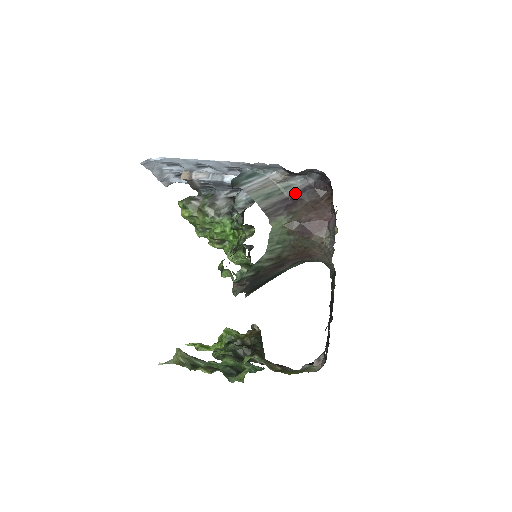
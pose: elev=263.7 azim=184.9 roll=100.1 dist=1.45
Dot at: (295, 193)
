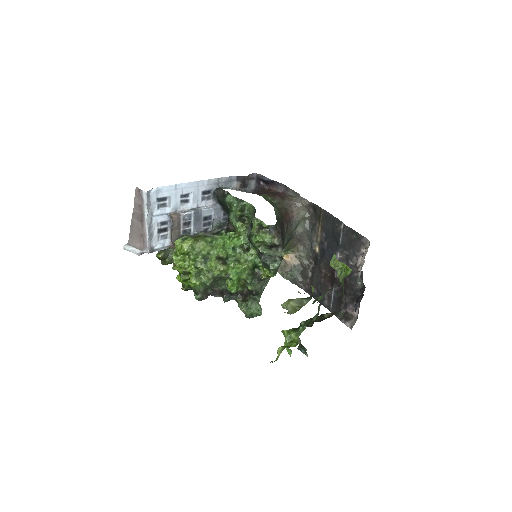
Dot at: (252, 193)
